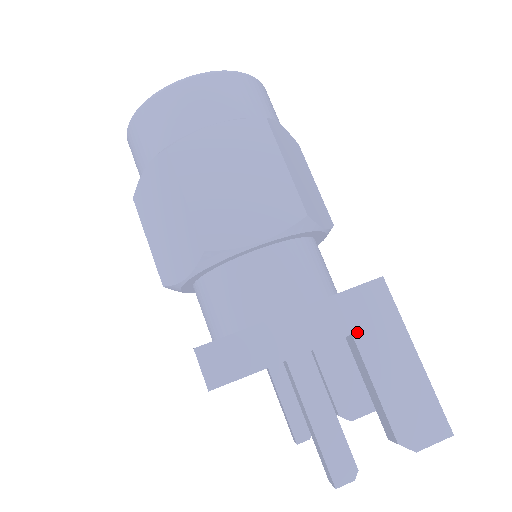
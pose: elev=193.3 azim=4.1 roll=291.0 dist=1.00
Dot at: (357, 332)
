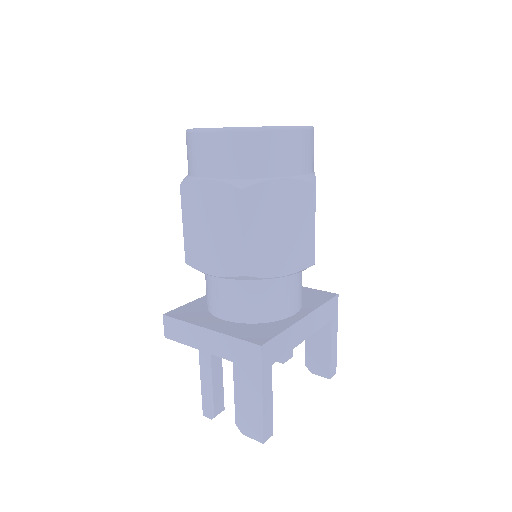
Dot at: (236, 363)
